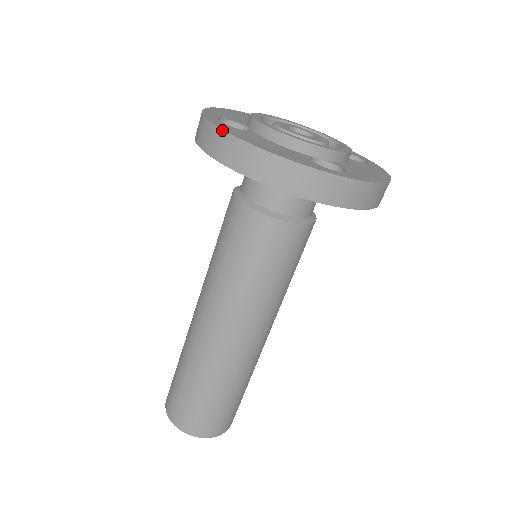
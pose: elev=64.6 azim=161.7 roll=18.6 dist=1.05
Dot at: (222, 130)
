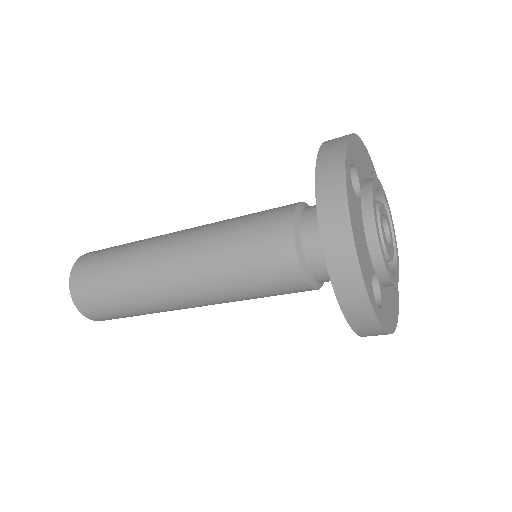
Dot at: occluded
